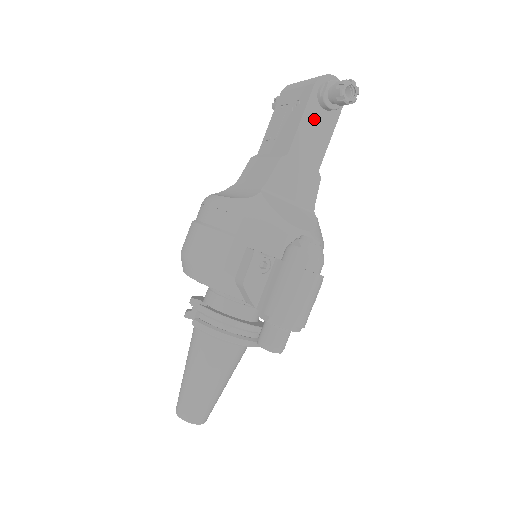
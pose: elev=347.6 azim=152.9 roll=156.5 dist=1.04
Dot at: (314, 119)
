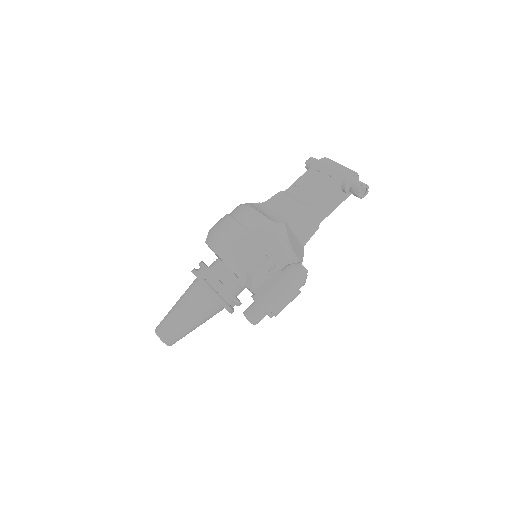
Dot at: (334, 193)
